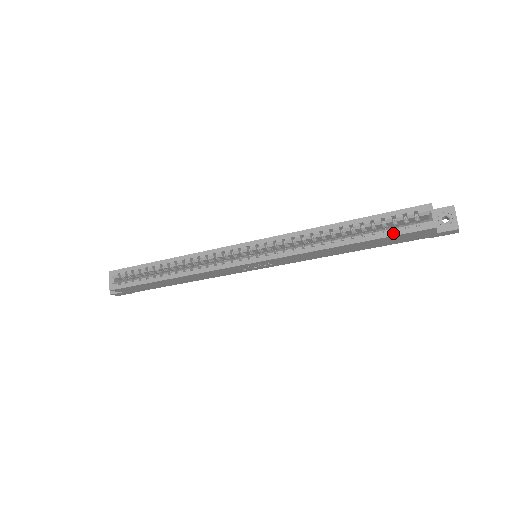
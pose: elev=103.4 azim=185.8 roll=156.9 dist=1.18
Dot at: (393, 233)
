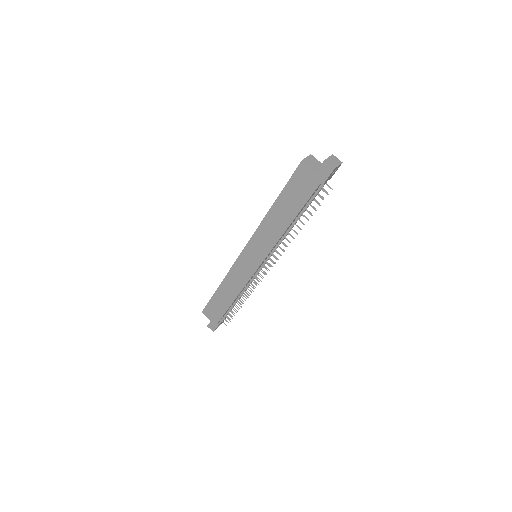
Dot at: (288, 181)
